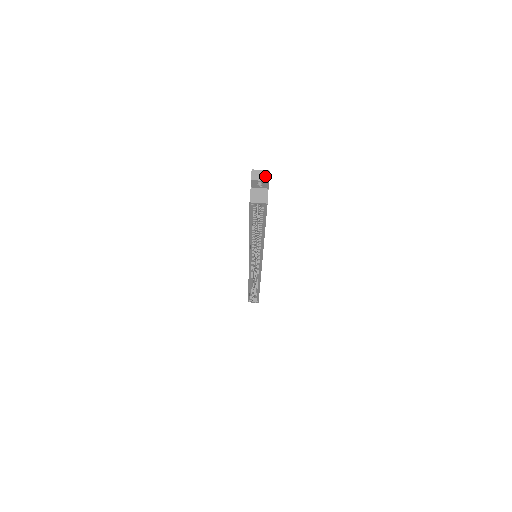
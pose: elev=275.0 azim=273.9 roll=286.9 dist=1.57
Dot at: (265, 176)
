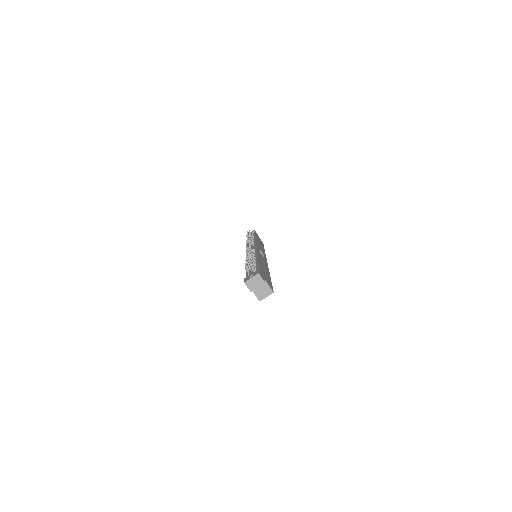
Dot at: (259, 281)
